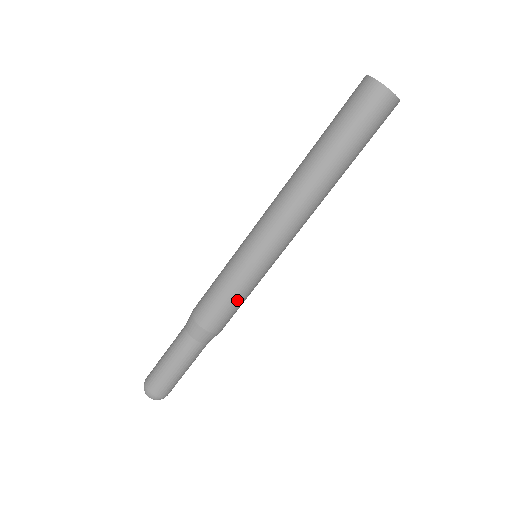
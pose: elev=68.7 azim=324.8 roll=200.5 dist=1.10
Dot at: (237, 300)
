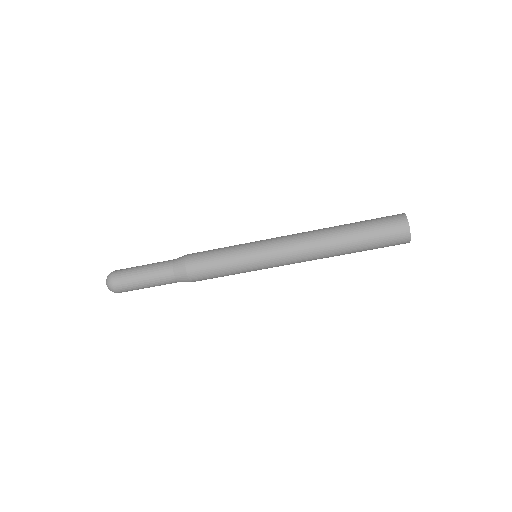
Dot at: occluded
